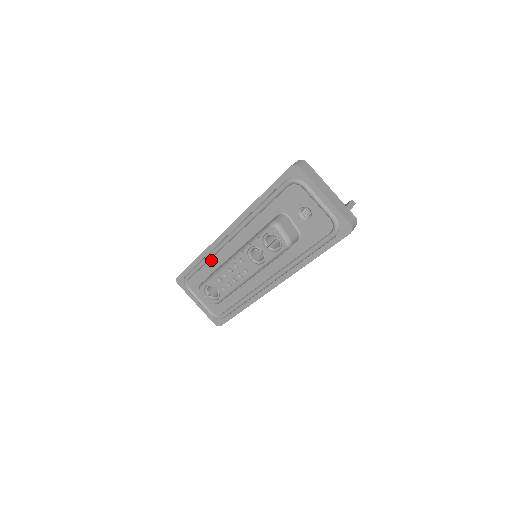
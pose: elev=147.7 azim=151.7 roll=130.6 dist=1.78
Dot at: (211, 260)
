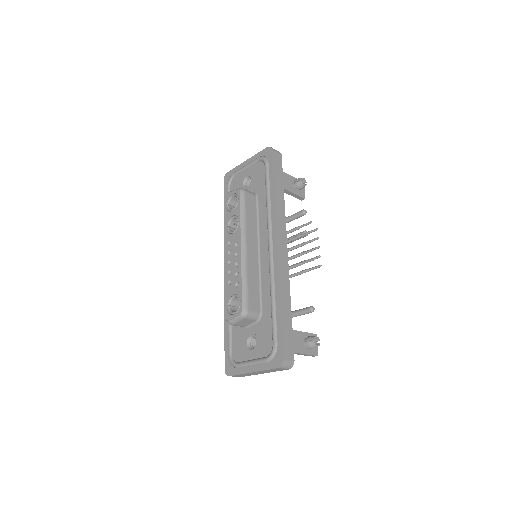
Dot at: occluded
